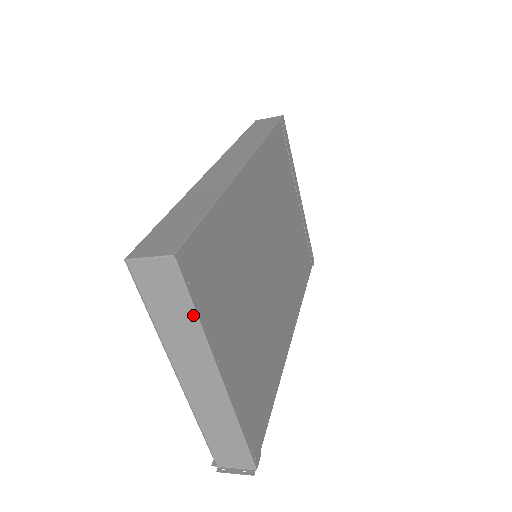
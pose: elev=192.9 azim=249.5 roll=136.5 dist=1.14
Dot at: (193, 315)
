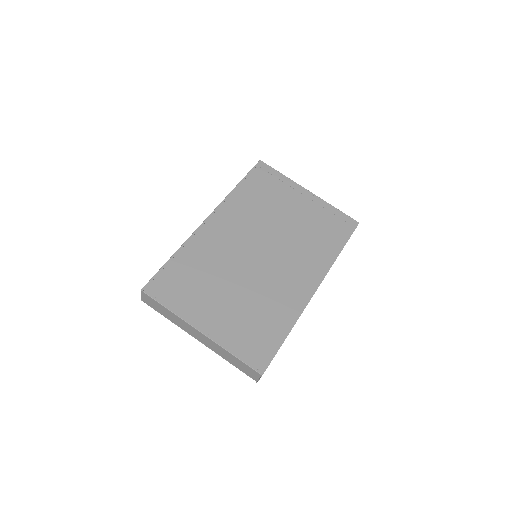
Dot at: (167, 309)
